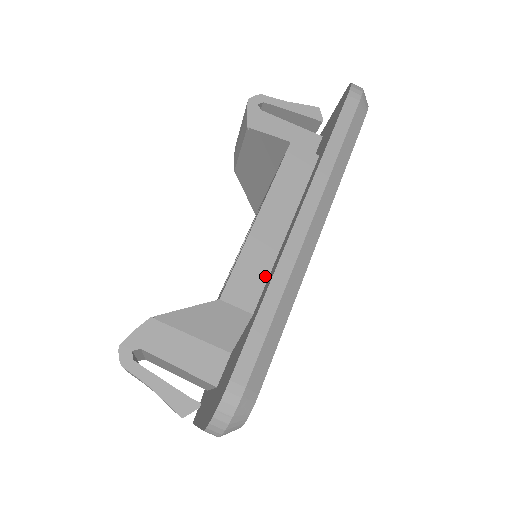
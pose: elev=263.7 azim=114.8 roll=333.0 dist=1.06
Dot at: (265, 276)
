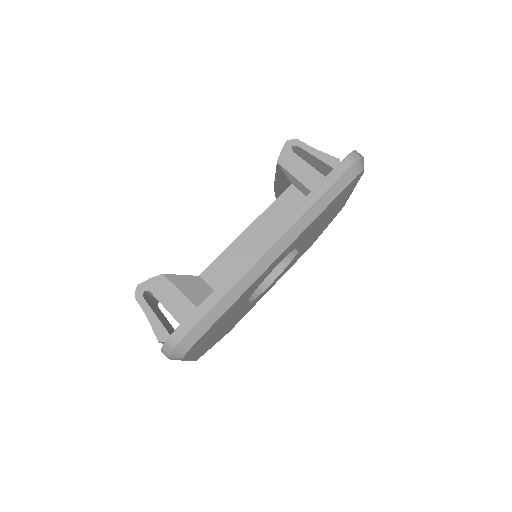
Dot at: occluded
